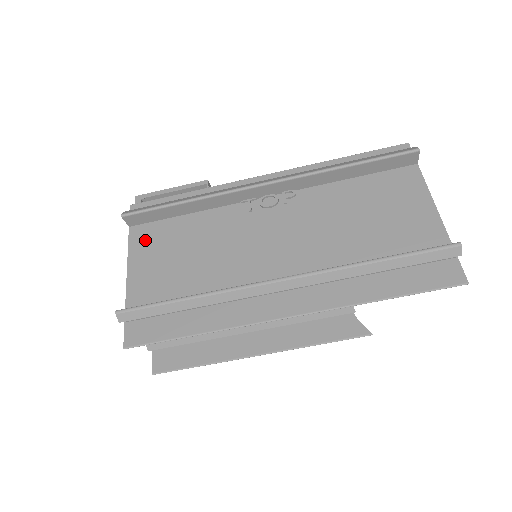
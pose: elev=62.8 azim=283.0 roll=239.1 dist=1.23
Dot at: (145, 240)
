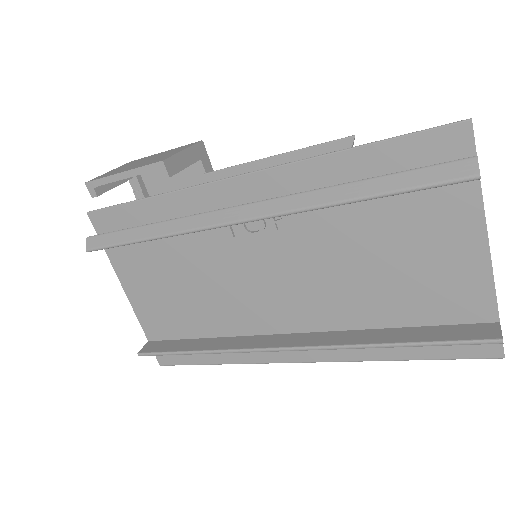
Dot at: (127, 263)
